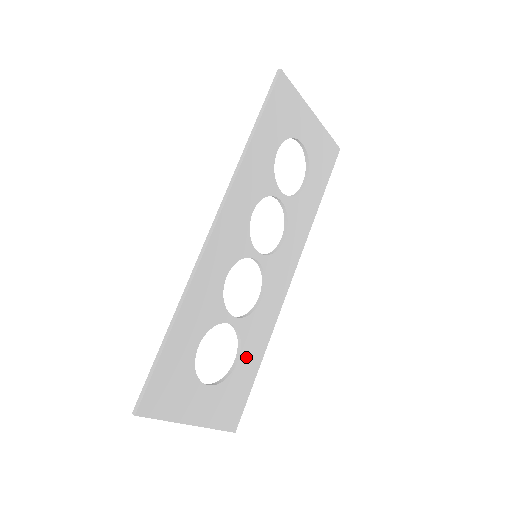
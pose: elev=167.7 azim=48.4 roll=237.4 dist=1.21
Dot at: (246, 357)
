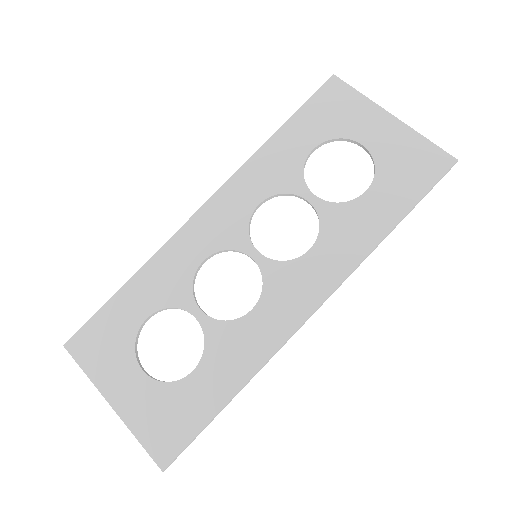
Dot at: (208, 374)
